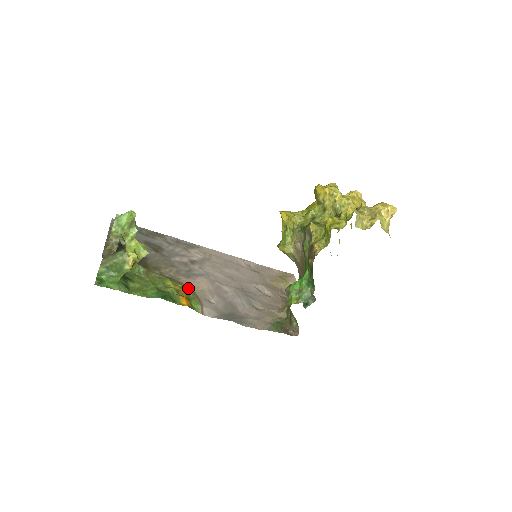
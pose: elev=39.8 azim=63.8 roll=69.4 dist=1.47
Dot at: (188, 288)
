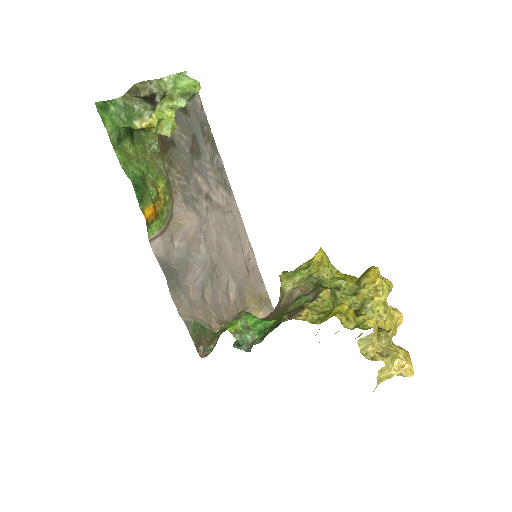
Dot at: (172, 208)
